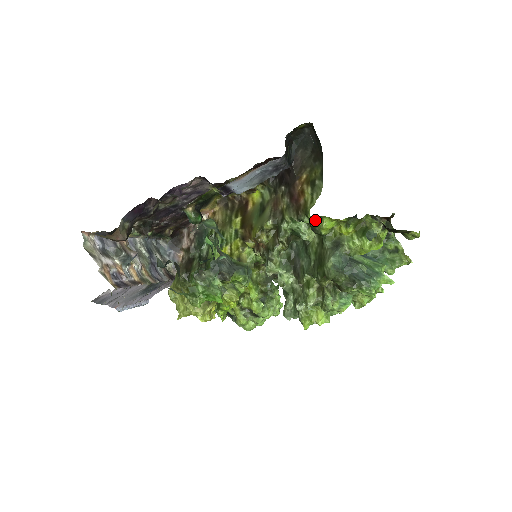
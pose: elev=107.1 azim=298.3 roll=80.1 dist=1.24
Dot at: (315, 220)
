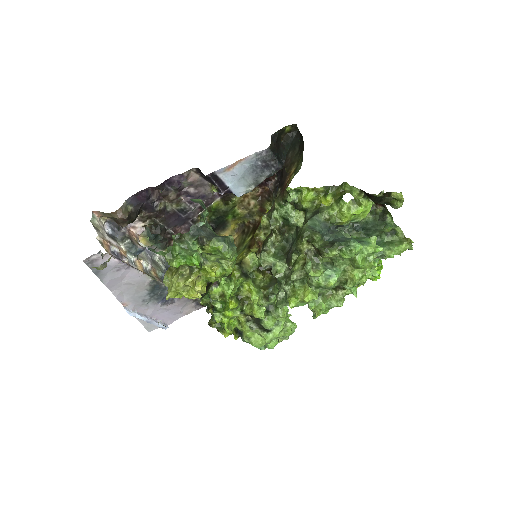
Dot at: (296, 195)
